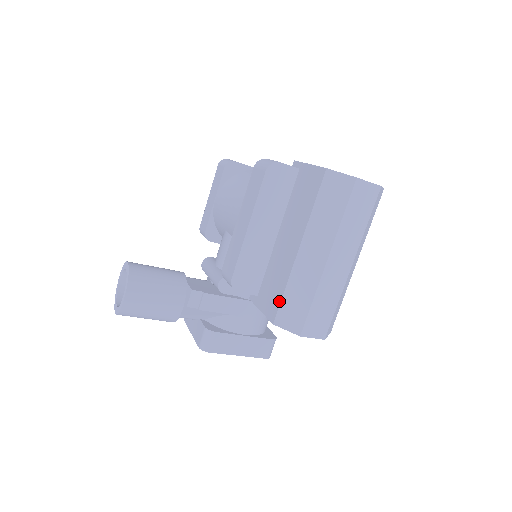
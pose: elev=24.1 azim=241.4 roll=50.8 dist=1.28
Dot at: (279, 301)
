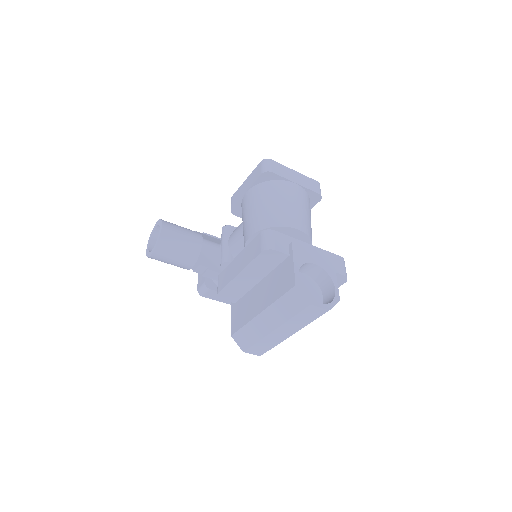
Dot at: (239, 328)
